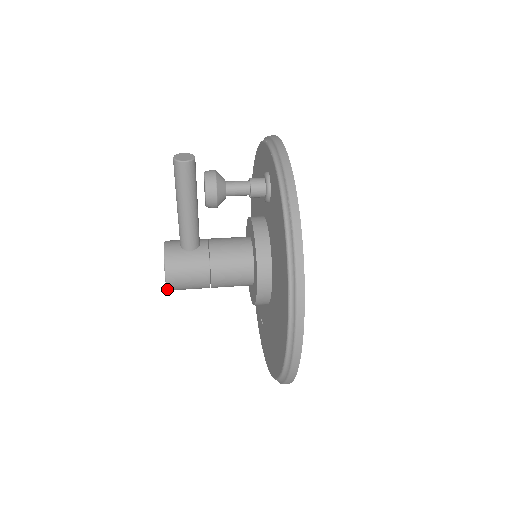
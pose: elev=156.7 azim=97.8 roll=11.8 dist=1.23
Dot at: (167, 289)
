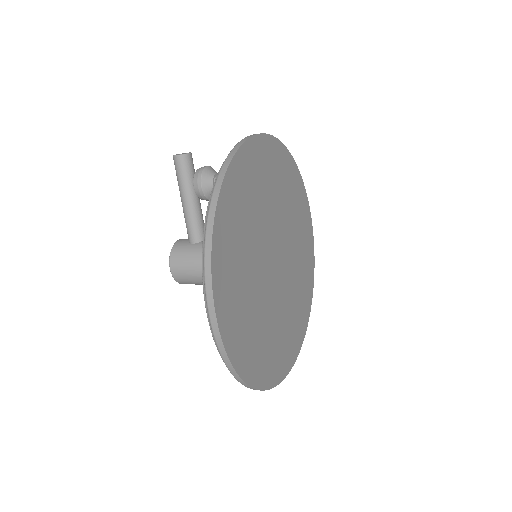
Dot at: (175, 280)
